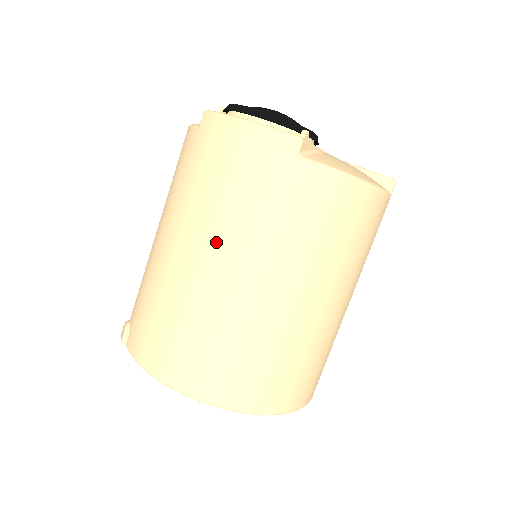
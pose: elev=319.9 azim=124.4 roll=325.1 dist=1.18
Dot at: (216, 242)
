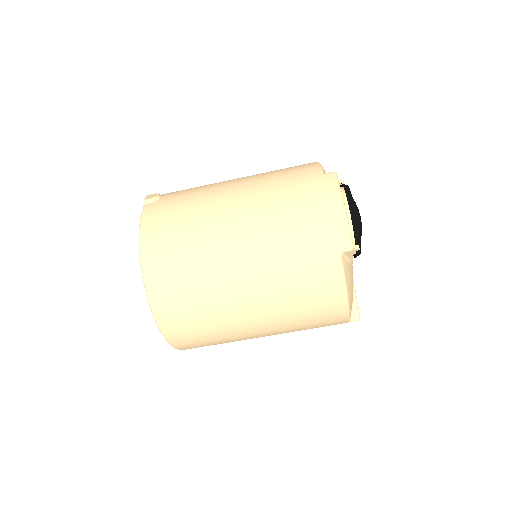
Dot at: (255, 231)
